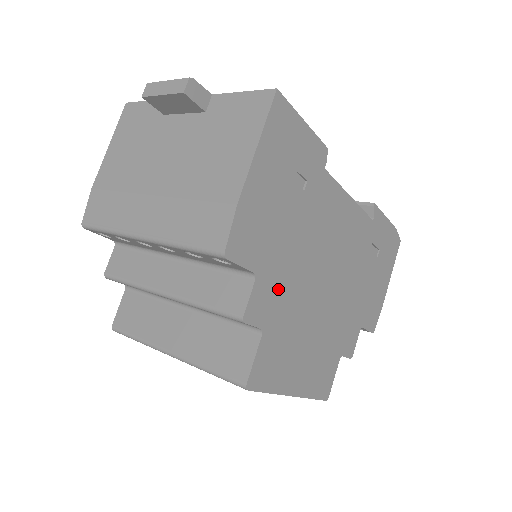
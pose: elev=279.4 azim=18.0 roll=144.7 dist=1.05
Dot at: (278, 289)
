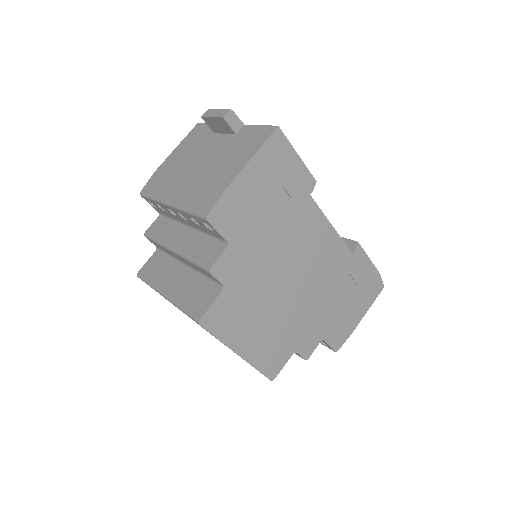
Dot at: (245, 264)
